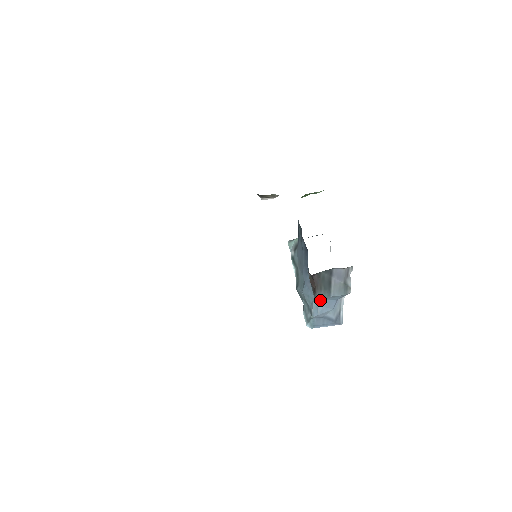
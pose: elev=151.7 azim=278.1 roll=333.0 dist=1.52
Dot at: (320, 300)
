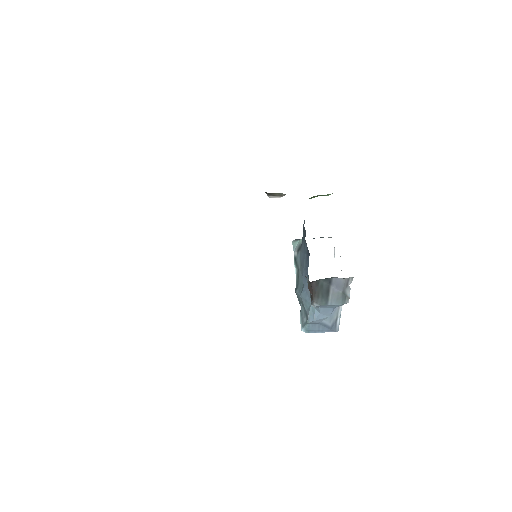
Dot at: (317, 307)
